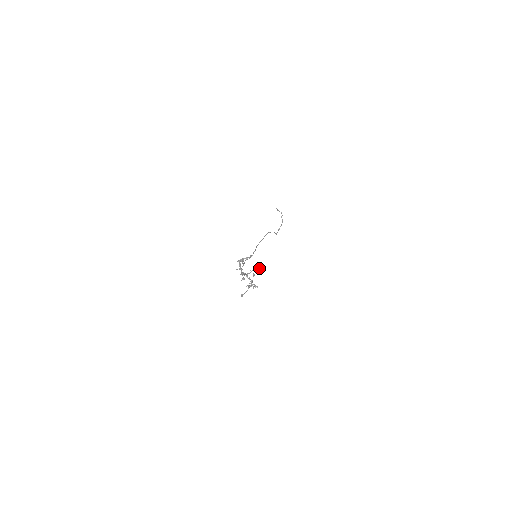
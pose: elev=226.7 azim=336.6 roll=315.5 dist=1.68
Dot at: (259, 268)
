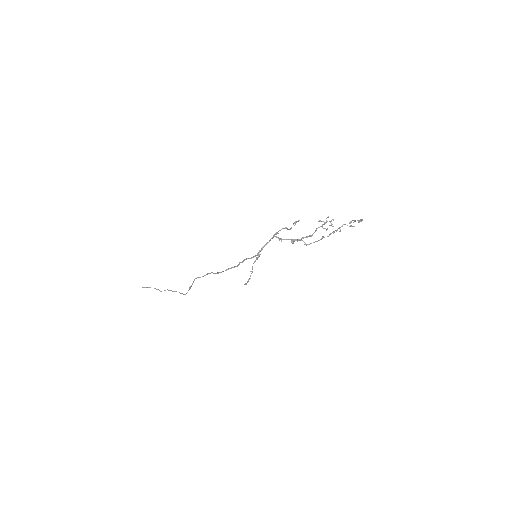
Dot at: (330, 221)
